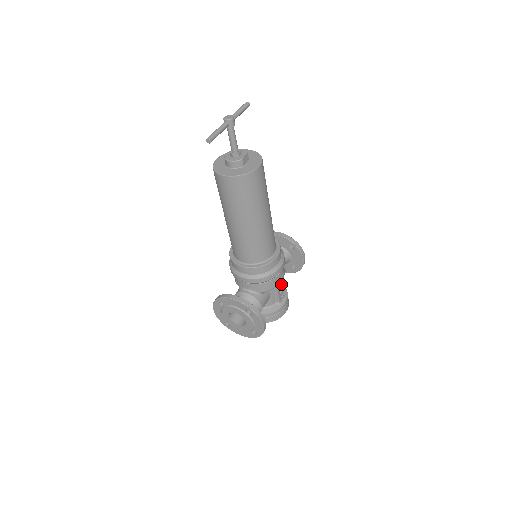
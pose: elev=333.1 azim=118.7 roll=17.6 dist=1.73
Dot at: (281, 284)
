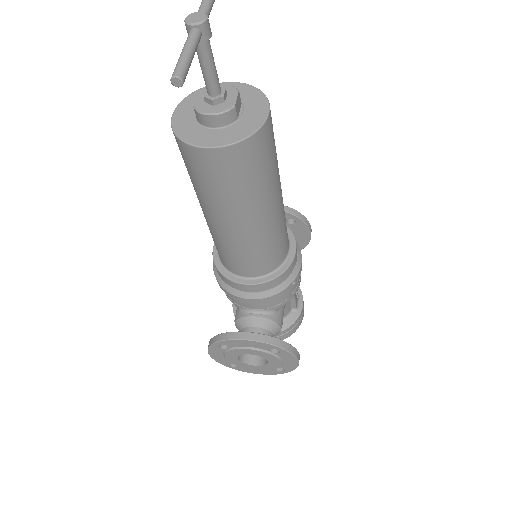
Dot at: occluded
